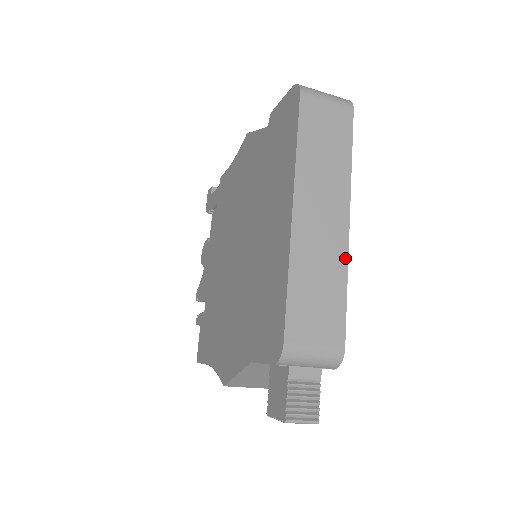
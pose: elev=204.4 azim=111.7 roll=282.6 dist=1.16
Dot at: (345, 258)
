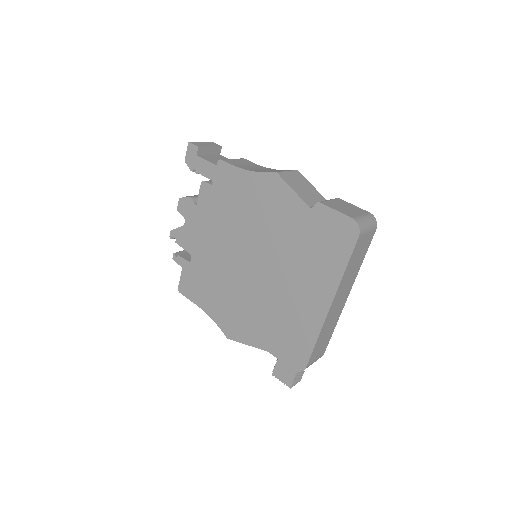
Dot at: occluded
